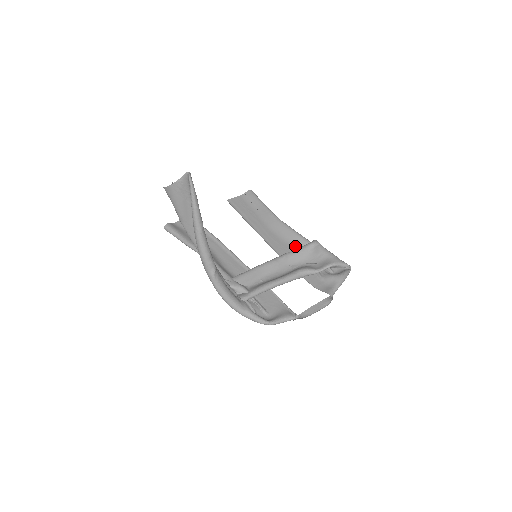
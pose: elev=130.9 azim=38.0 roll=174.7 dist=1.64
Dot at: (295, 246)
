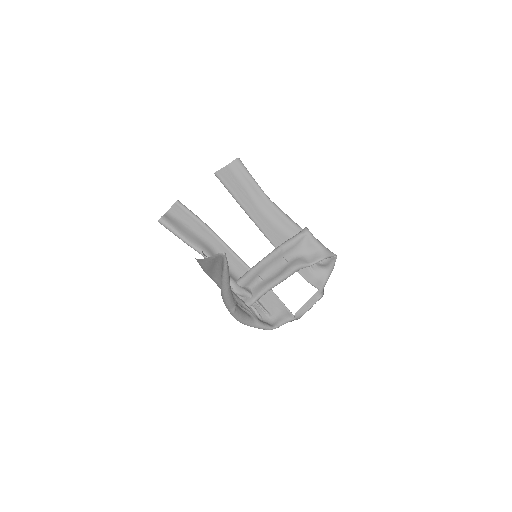
Dot at: (287, 233)
